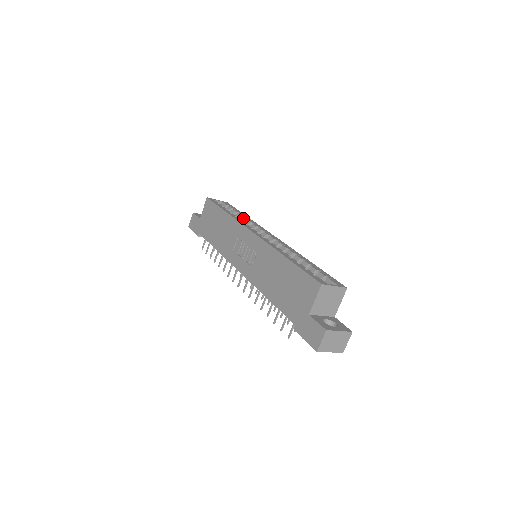
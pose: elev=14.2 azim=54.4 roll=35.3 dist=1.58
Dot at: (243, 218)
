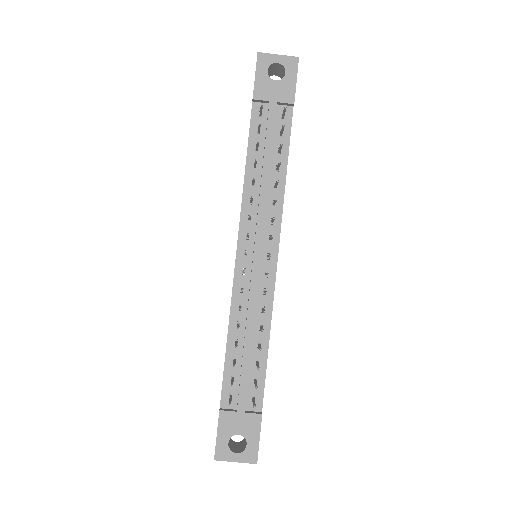
Dot at: occluded
